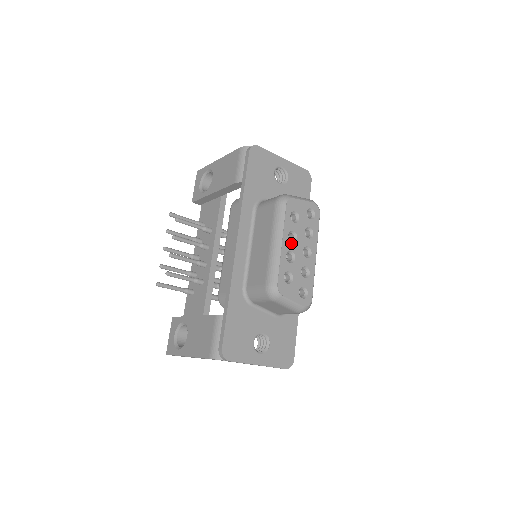
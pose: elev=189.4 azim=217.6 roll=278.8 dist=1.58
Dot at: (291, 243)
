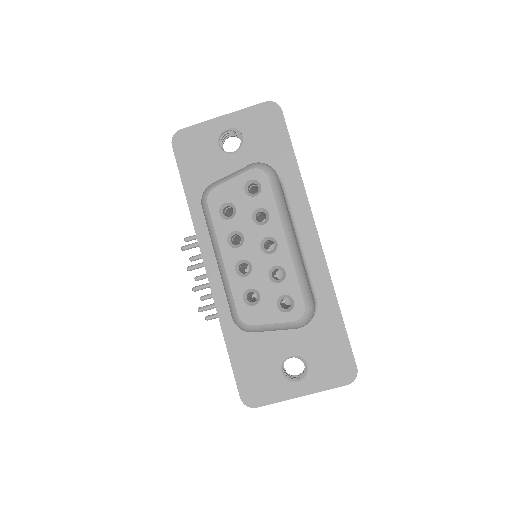
Dot at: (236, 249)
